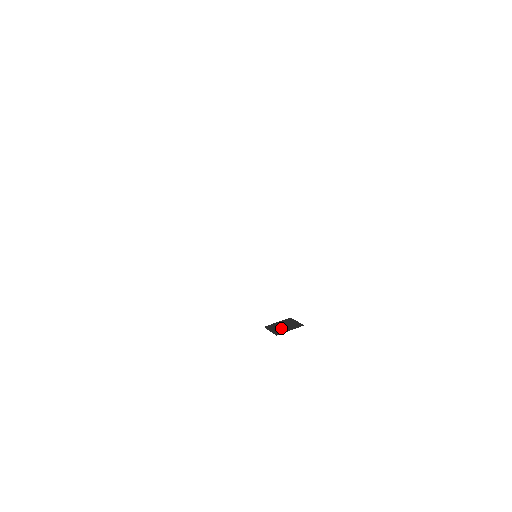
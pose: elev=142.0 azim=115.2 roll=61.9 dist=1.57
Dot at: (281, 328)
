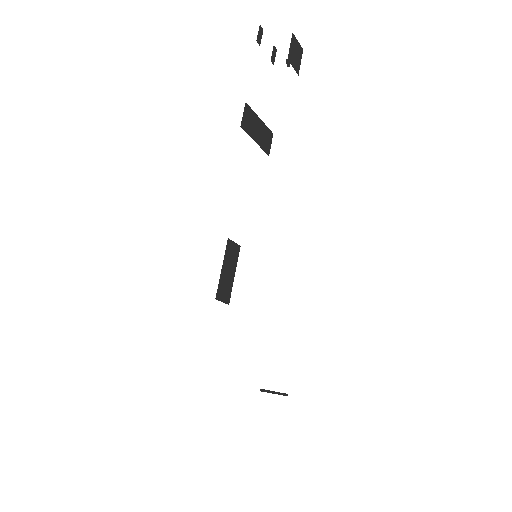
Dot at: occluded
